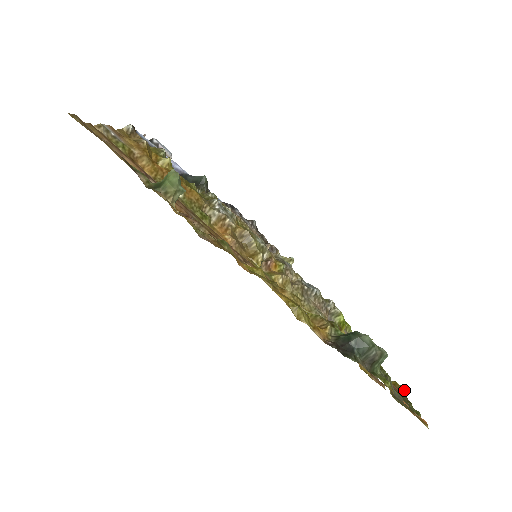
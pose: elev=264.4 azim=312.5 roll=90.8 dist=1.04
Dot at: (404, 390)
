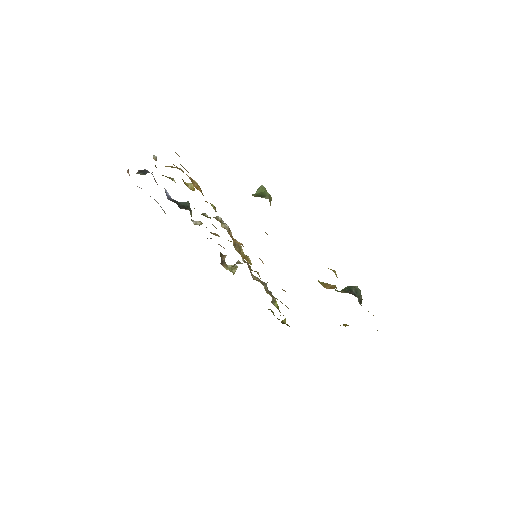
Dot at: occluded
